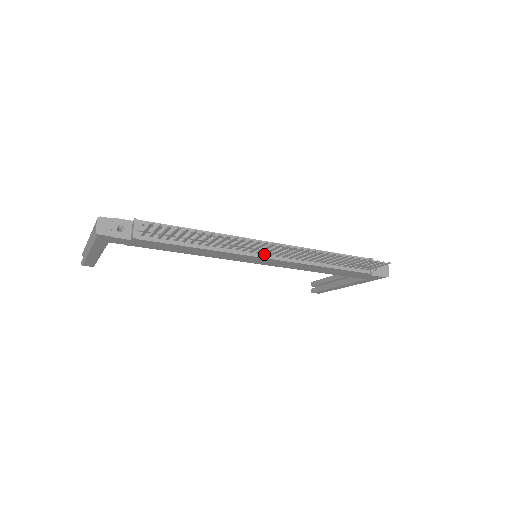
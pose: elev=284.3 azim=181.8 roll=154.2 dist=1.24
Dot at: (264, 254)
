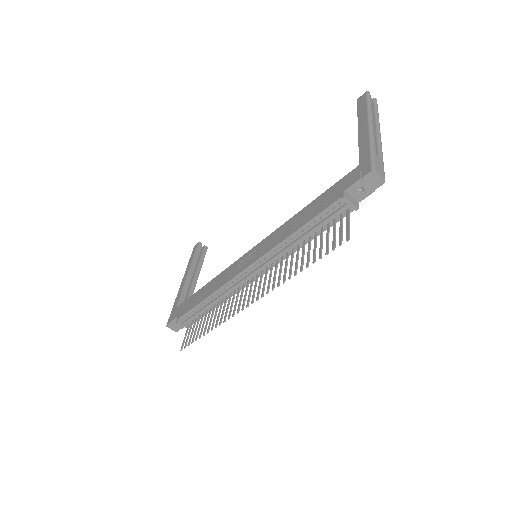
Dot at: (253, 278)
